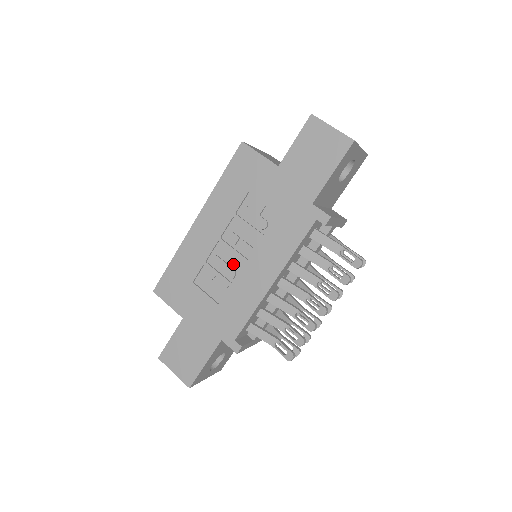
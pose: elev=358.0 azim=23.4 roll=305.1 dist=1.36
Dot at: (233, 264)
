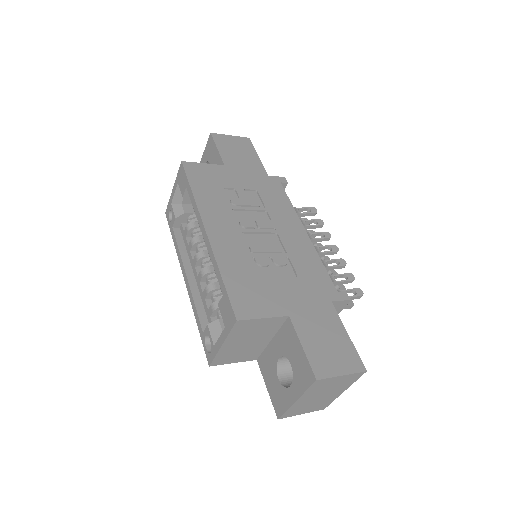
Dot at: (269, 242)
